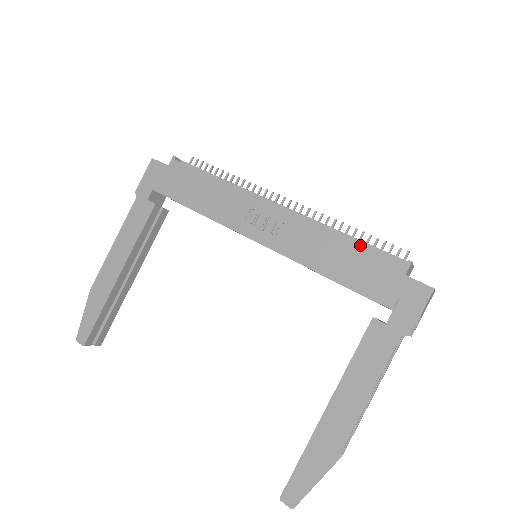
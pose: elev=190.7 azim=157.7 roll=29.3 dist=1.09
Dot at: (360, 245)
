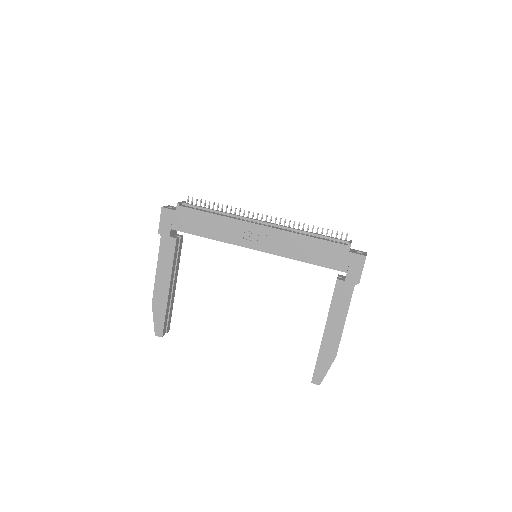
Dot at: (319, 240)
